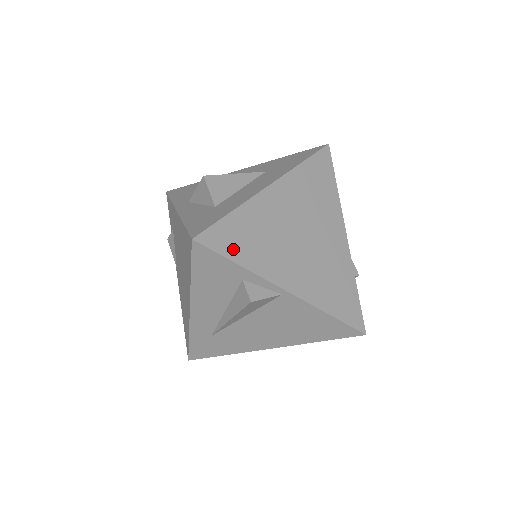
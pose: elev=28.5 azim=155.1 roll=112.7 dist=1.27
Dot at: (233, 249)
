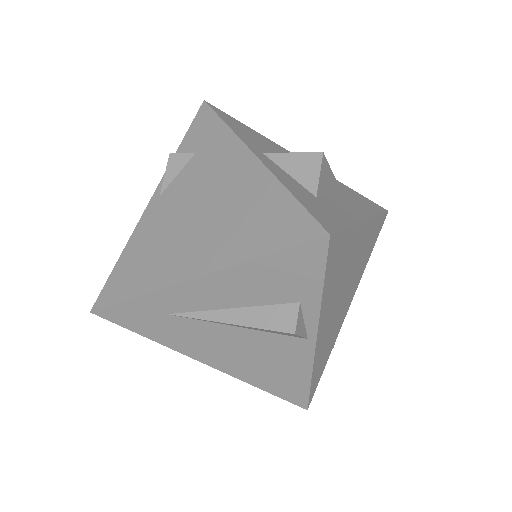
Dot at: (331, 269)
